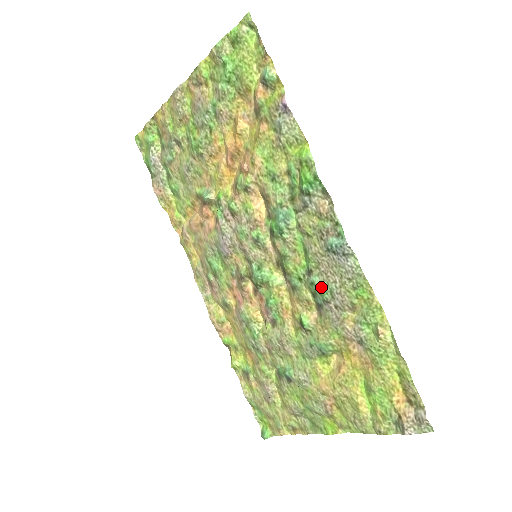
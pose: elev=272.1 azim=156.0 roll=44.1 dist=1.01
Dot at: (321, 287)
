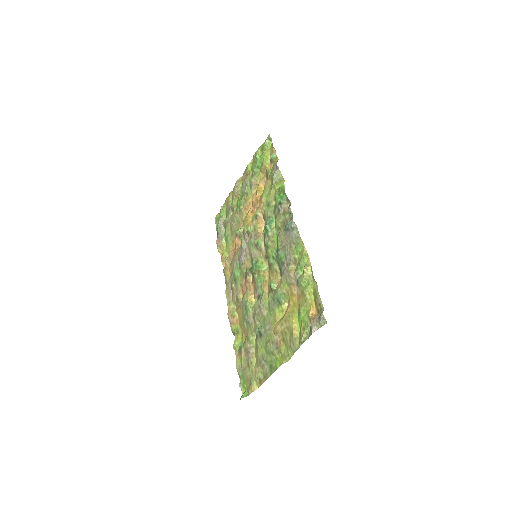
Dot at: (281, 255)
